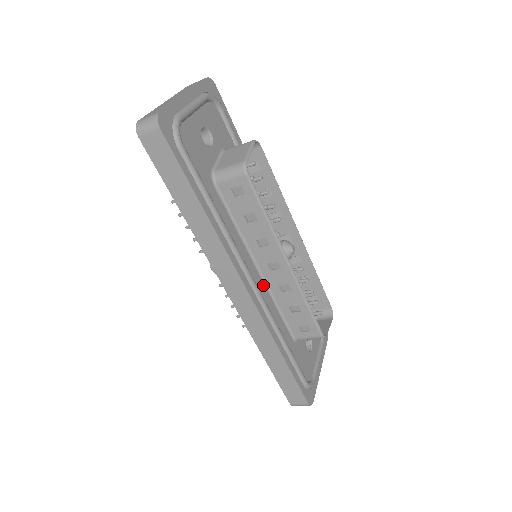
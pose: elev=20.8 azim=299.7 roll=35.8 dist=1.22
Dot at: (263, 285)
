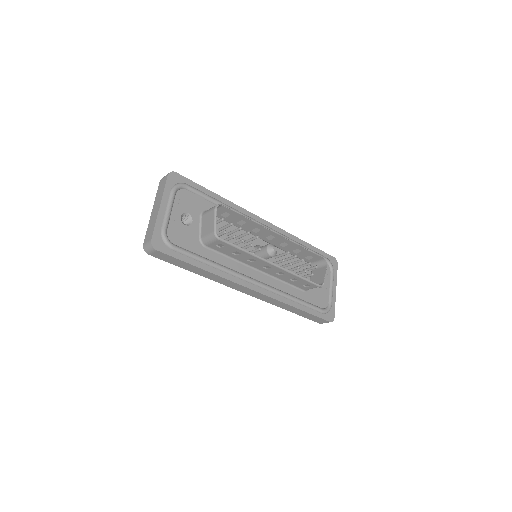
Dot at: (266, 277)
